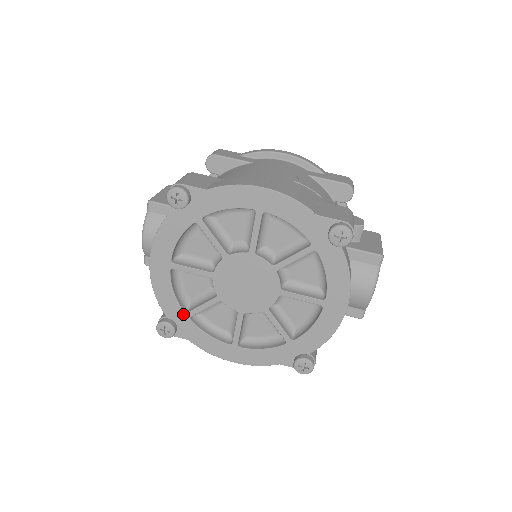
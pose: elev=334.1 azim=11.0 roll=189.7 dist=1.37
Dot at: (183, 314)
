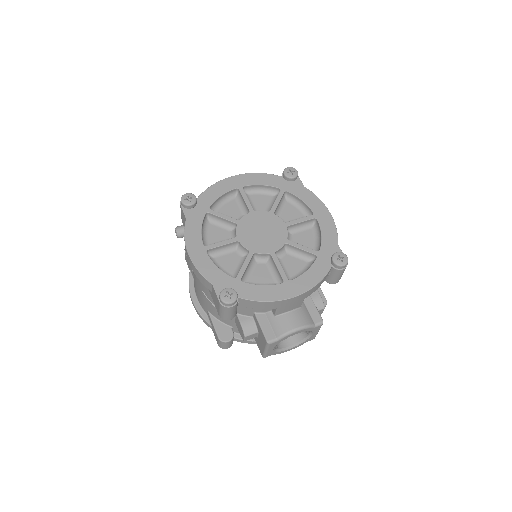
Dot at: (207, 207)
